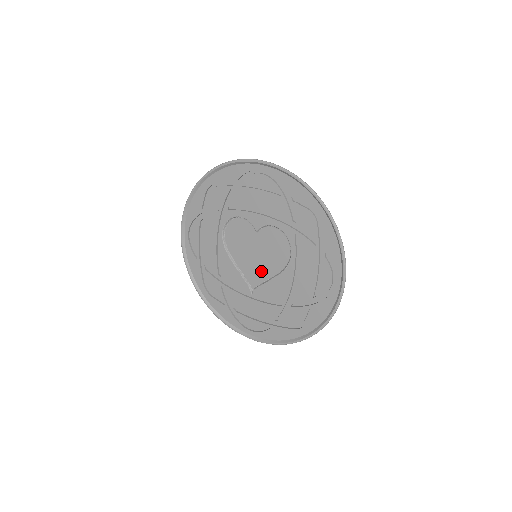
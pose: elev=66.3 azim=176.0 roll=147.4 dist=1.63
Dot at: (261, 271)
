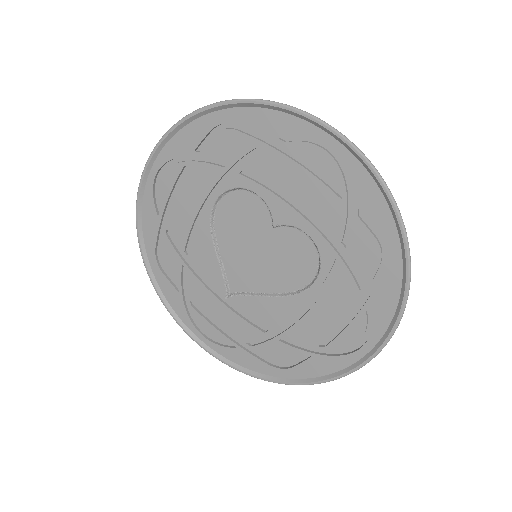
Dot at: (254, 278)
